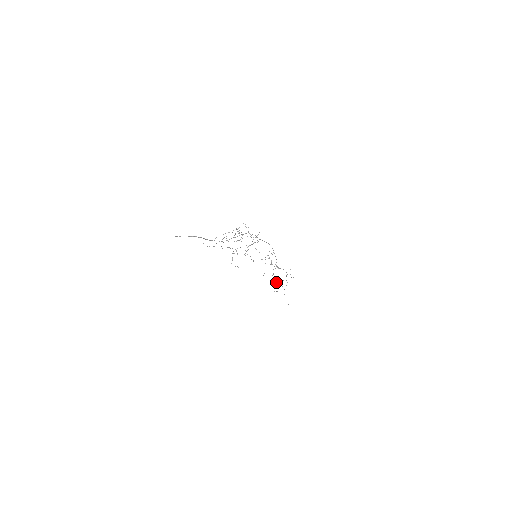
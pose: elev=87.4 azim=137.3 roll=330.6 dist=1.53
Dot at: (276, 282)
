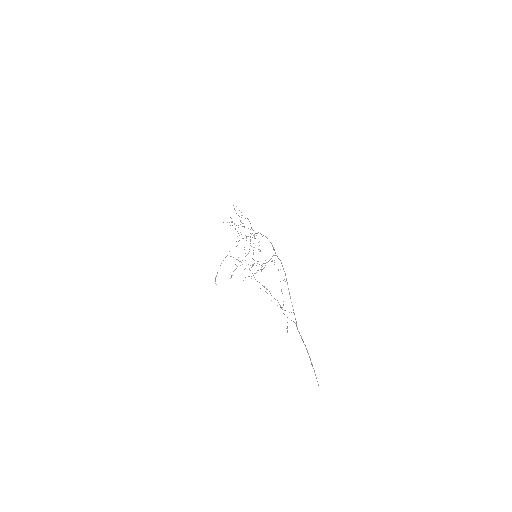
Dot at: occluded
